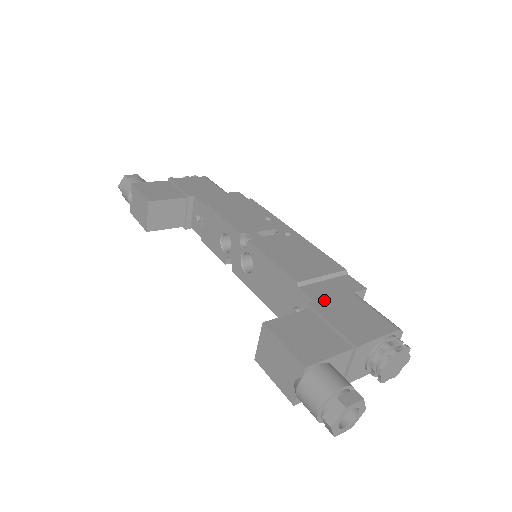
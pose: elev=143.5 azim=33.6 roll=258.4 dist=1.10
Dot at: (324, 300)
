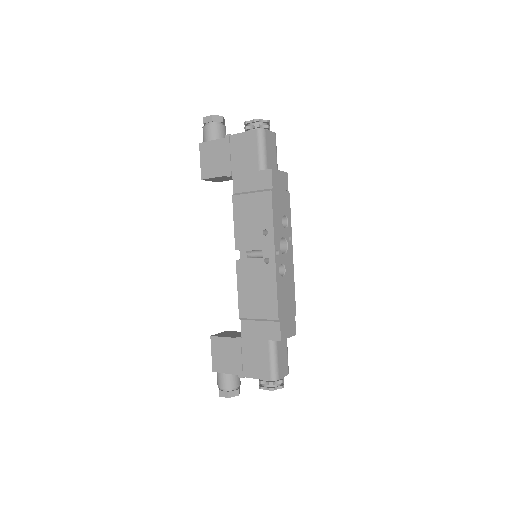
Dot at: (247, 338)
